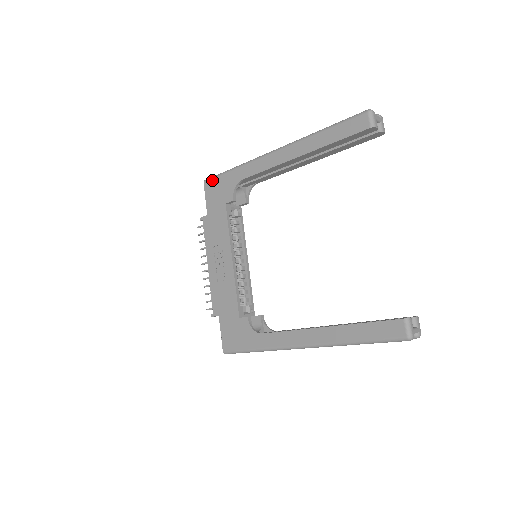
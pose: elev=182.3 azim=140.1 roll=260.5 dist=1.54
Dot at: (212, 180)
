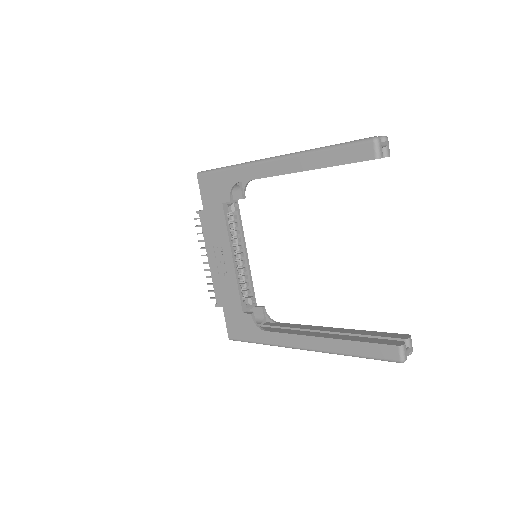
Dot at: (206, 175)
